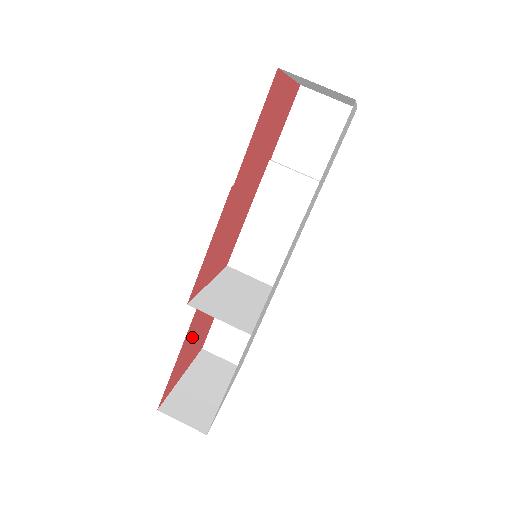
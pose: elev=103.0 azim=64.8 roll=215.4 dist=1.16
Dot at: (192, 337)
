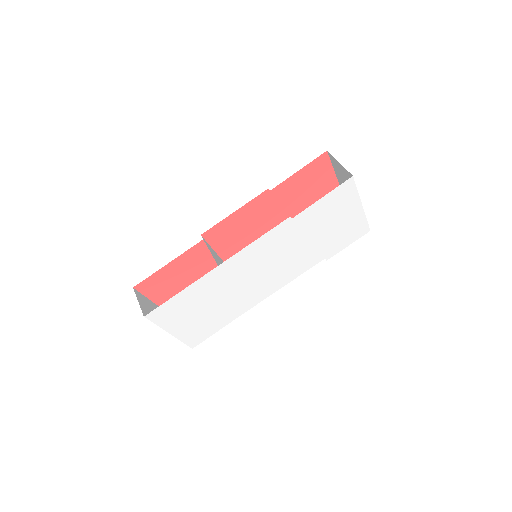
Dot at: (186, 271)
